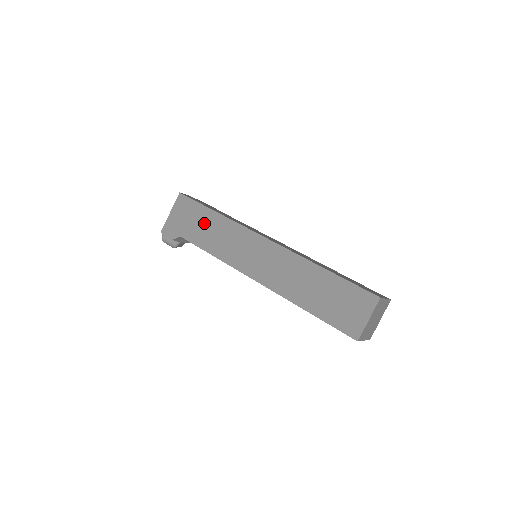
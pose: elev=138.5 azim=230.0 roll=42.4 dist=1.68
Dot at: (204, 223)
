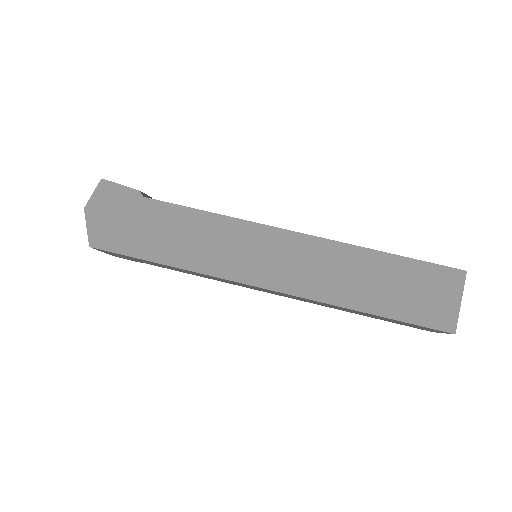
Dot at: occluded
